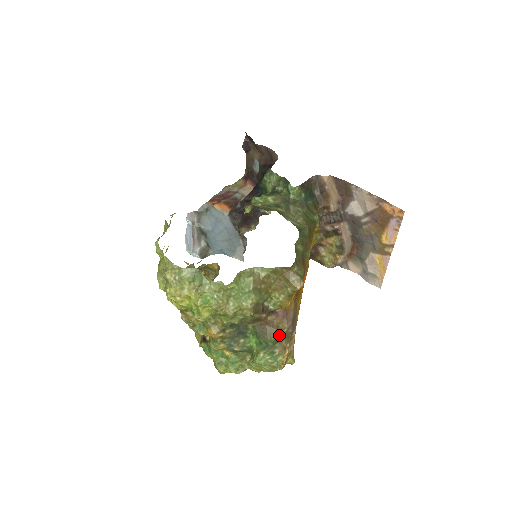
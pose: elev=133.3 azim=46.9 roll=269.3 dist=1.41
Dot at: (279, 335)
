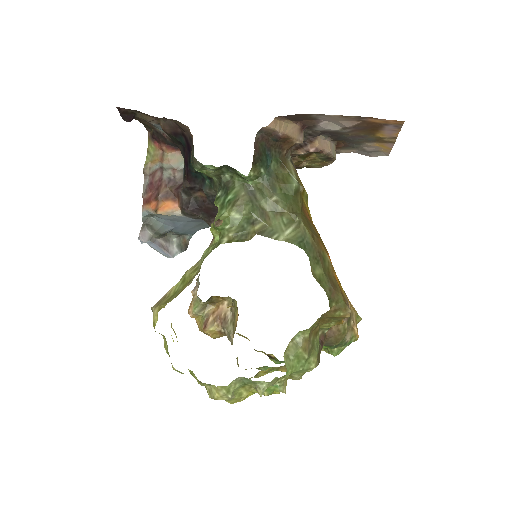
Dot at: (344, 334)
